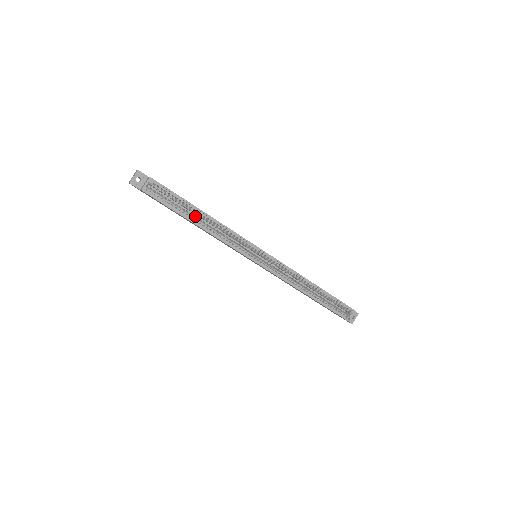
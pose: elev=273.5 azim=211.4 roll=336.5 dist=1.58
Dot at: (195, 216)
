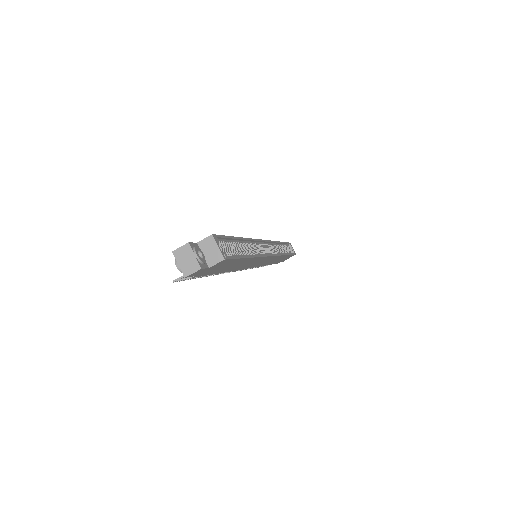
Dot at: occluded
